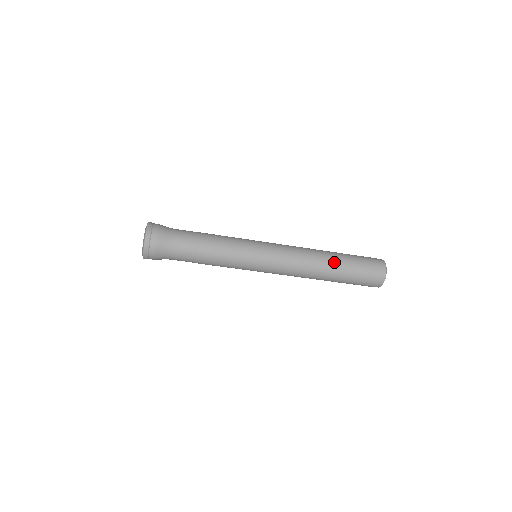
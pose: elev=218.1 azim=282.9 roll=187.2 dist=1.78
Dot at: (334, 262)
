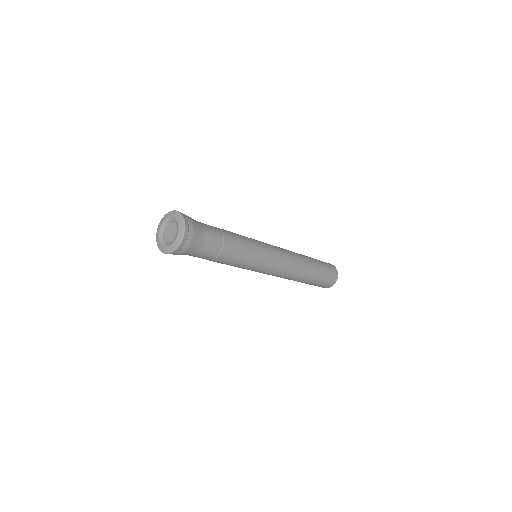
Dot at: (311, 271)
